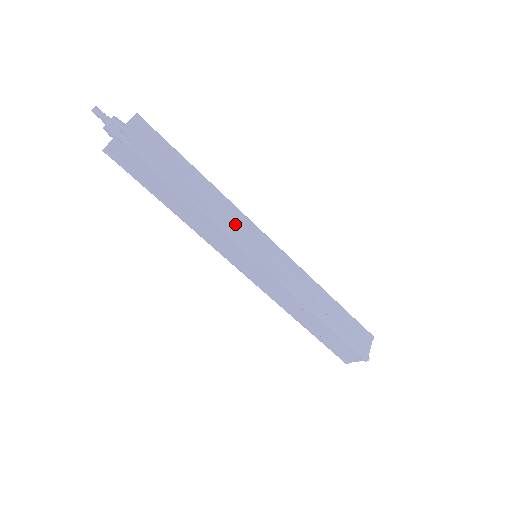
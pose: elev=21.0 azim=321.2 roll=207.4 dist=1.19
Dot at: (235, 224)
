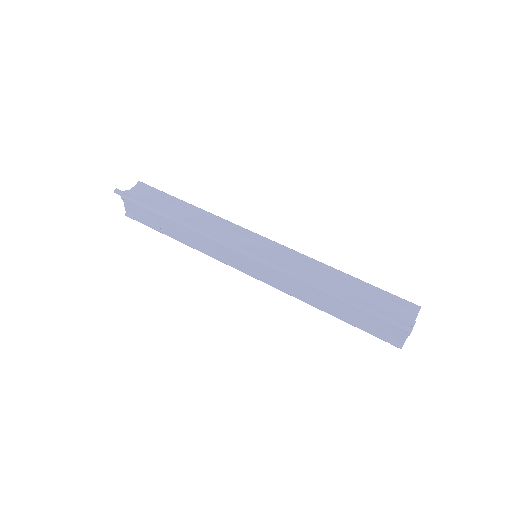
Dot at: (222, 231)
